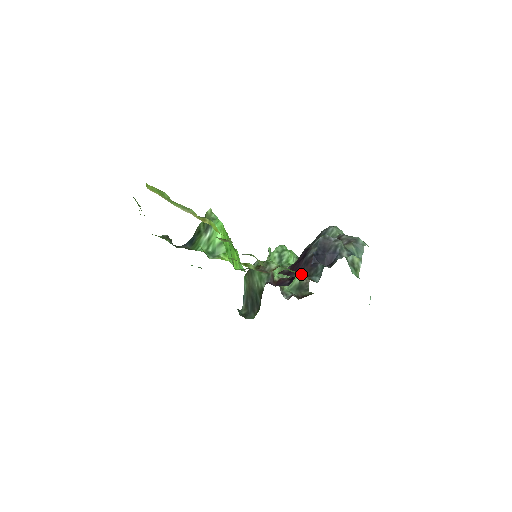
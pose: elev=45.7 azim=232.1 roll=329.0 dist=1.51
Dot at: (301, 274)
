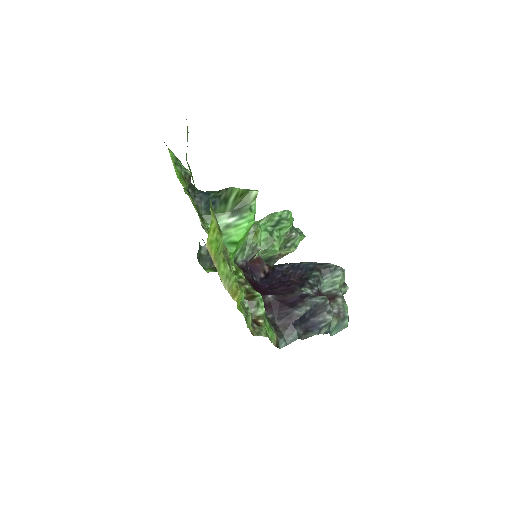
Dot at: (275, 334)
